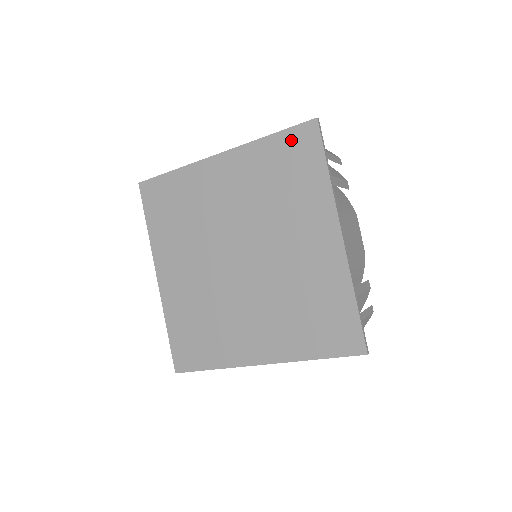
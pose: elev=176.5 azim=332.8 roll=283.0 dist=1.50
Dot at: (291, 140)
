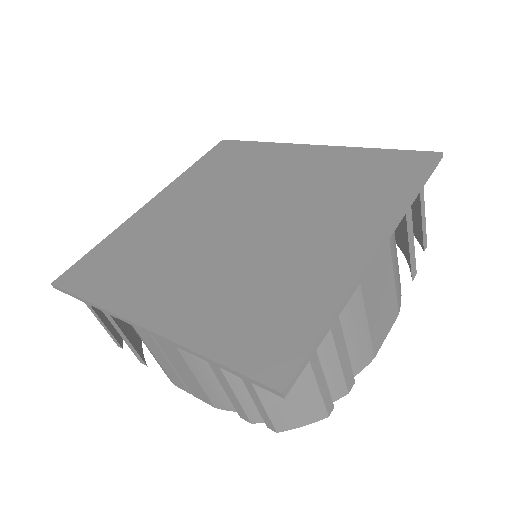
Dot at: (398, 158)
